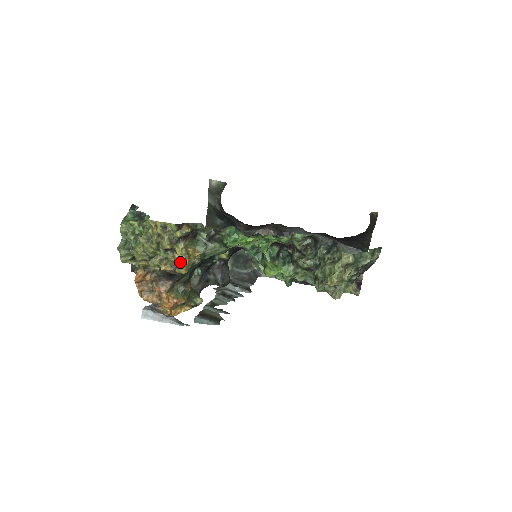
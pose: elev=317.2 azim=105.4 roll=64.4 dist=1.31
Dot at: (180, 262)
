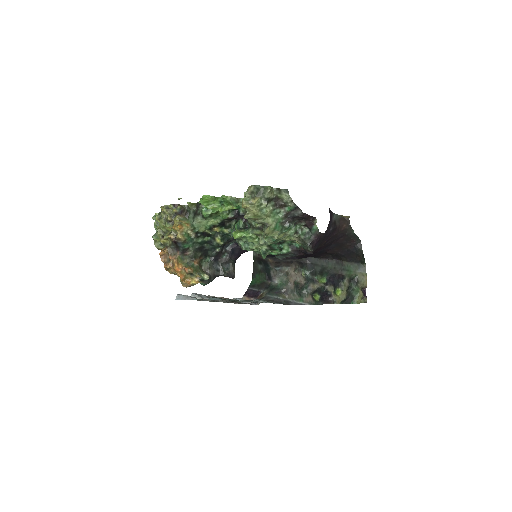
Dot at: (175, 227)
